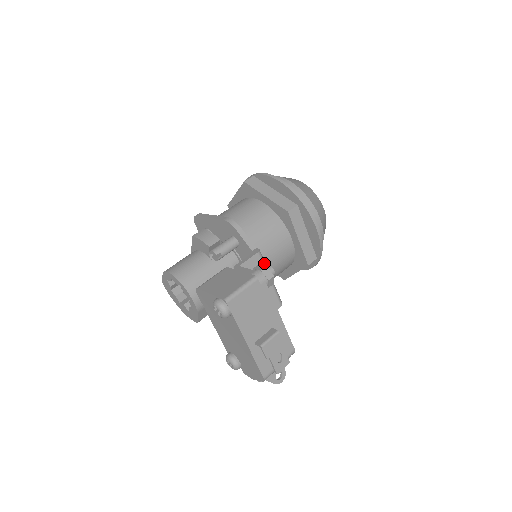
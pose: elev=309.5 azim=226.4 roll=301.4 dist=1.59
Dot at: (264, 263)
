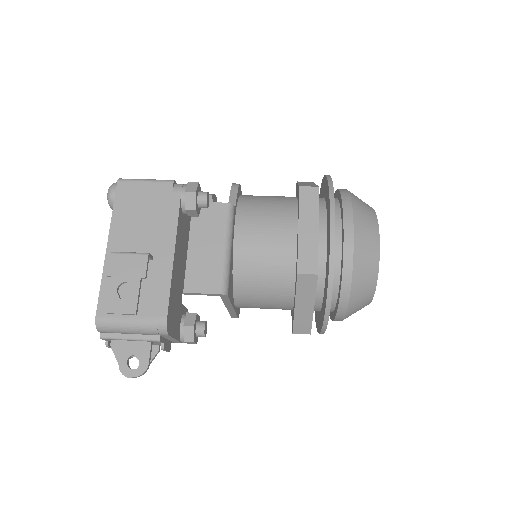
Dot at: (228, 222)
